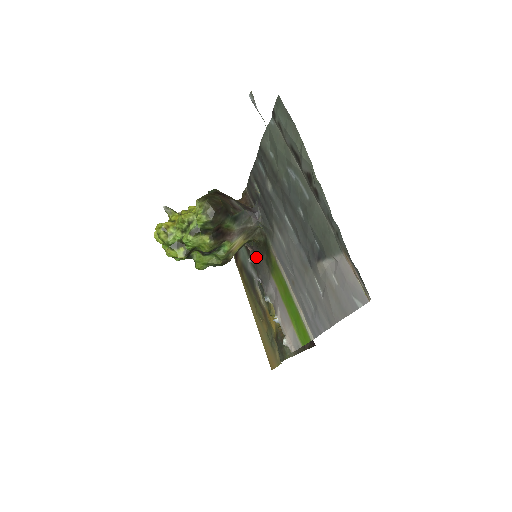
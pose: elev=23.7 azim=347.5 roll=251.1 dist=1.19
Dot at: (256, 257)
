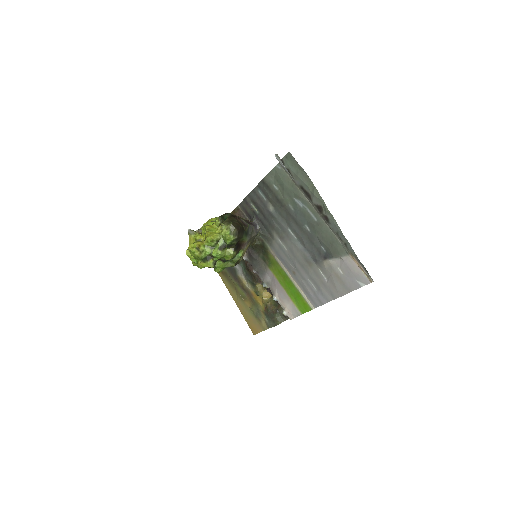
Dot at: (253, 256)
